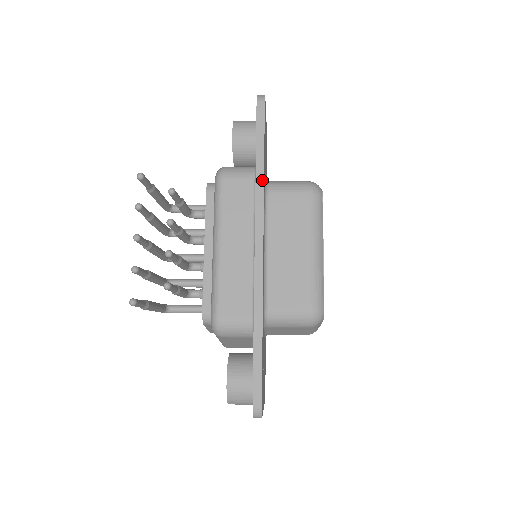
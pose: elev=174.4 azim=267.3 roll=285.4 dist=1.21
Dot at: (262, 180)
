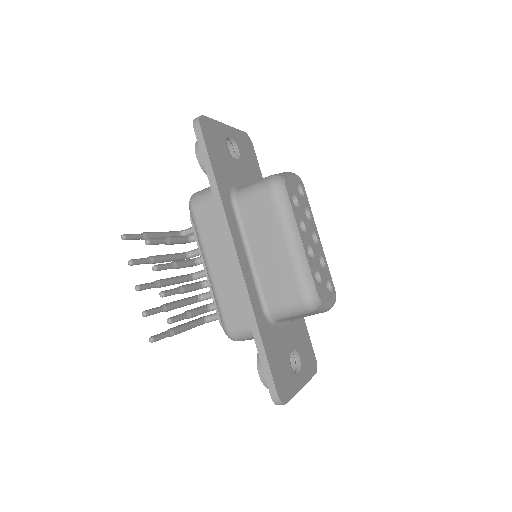
Dot at: (219, 199)
